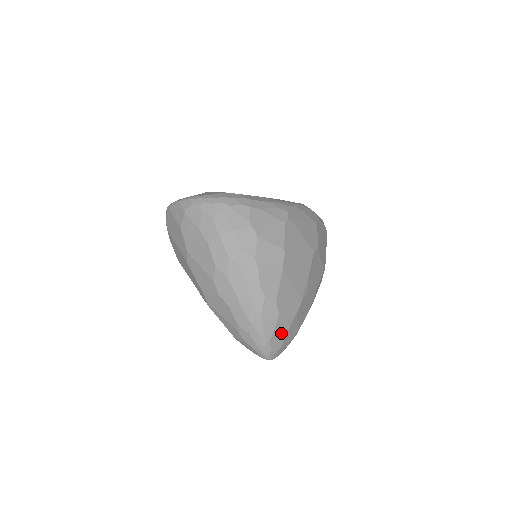
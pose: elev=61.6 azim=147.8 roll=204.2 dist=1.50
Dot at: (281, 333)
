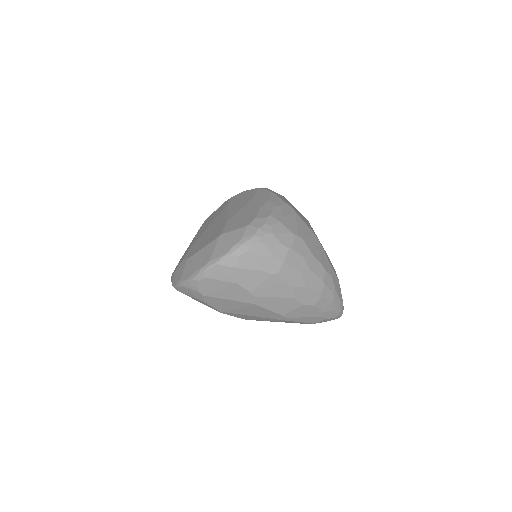
Dot at: occluded
